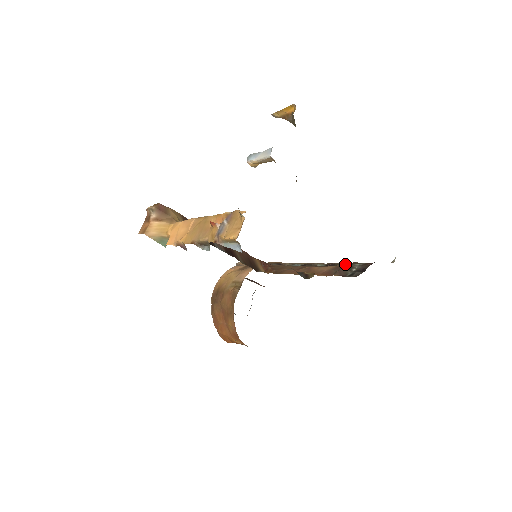
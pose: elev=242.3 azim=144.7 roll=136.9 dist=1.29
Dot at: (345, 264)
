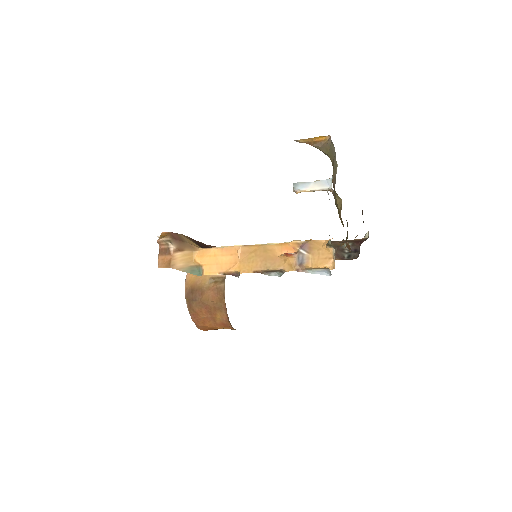
Dot at: occluded
